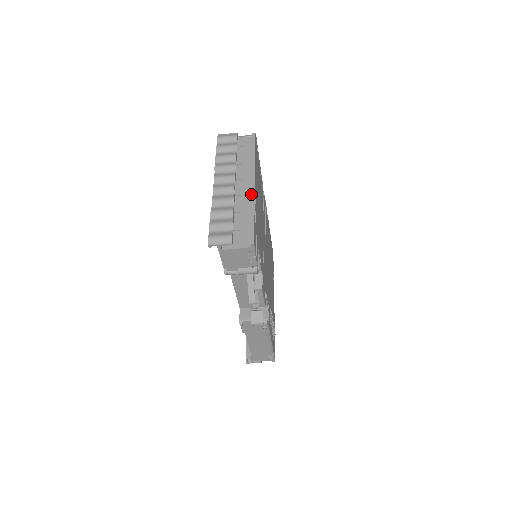
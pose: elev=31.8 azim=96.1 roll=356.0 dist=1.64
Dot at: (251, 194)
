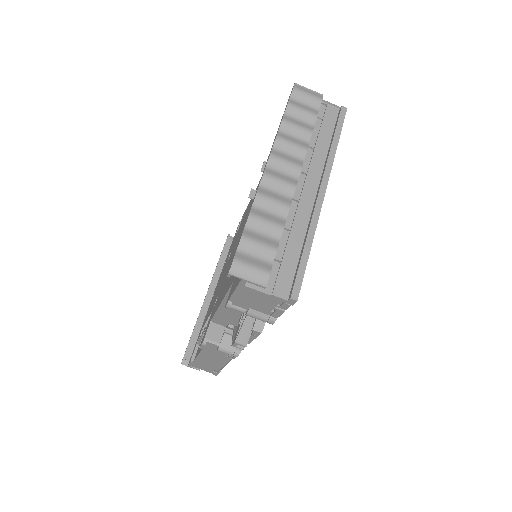
Dot at: (315, 209)
